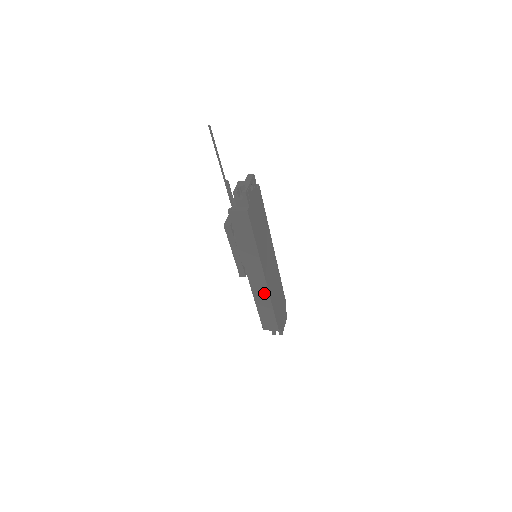
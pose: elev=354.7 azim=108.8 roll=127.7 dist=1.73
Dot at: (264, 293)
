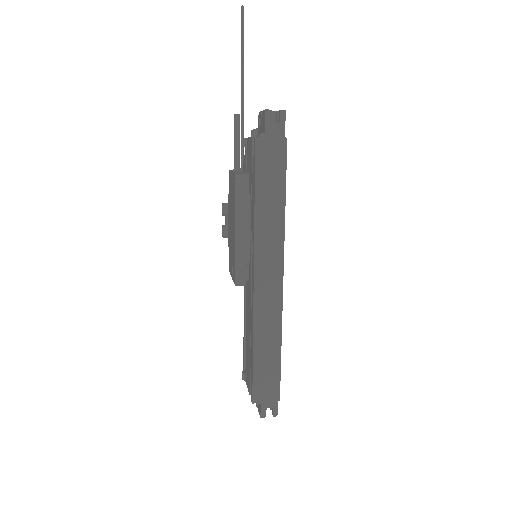
Dot at: (274, 313)
